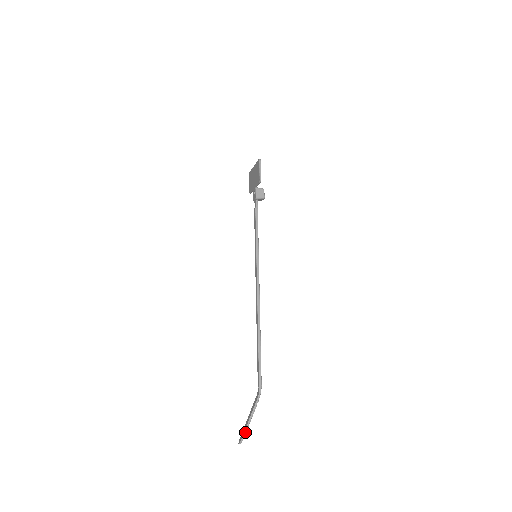
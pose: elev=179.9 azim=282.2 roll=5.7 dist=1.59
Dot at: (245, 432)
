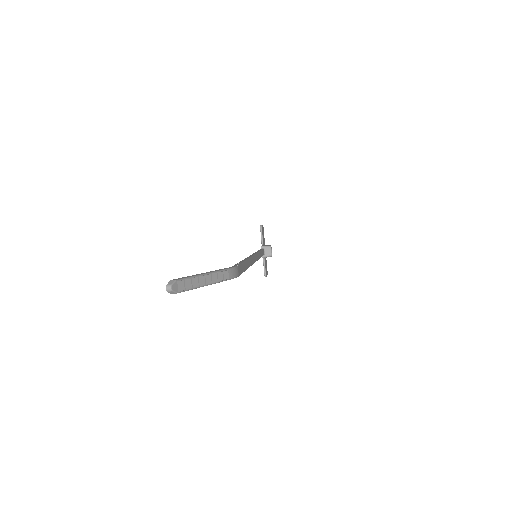
Dot at: (186, 277)
